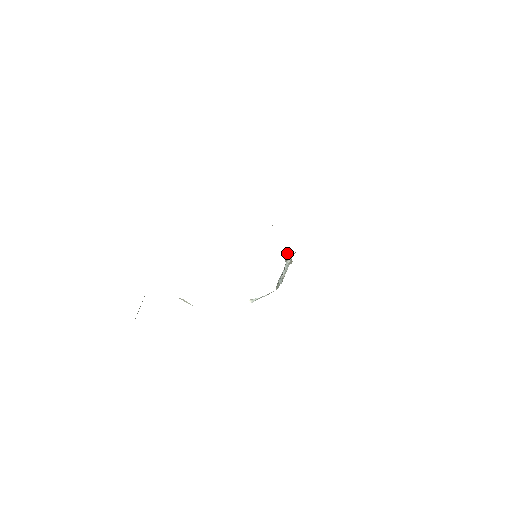
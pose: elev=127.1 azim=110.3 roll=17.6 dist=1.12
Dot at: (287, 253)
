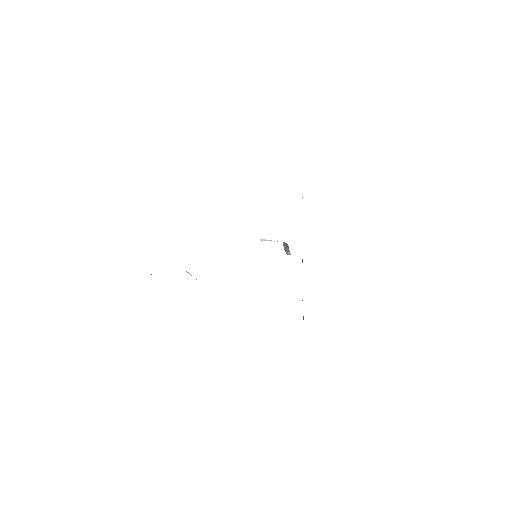
Dot at: (286, 251)
